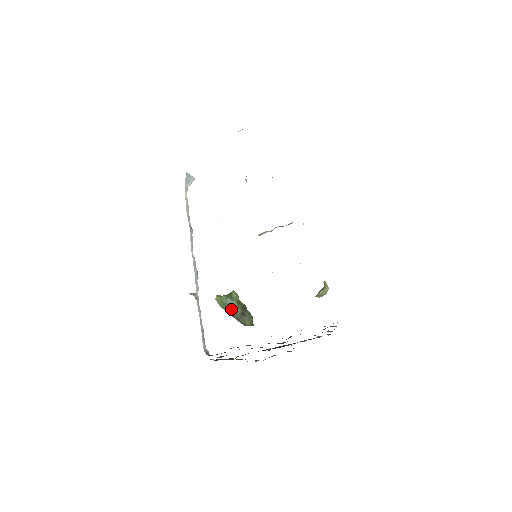
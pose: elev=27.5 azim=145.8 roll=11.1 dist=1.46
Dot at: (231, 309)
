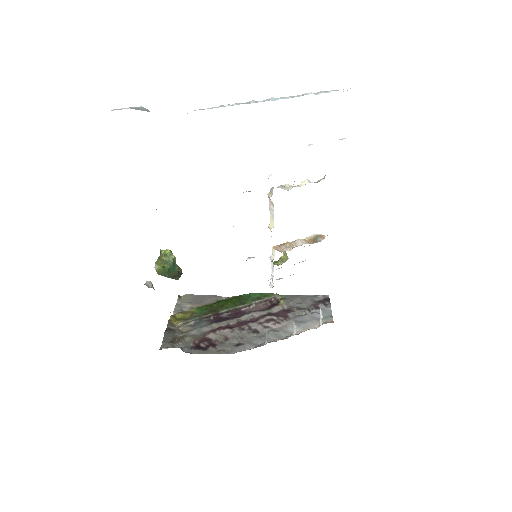
Dot at: (170, 274)
